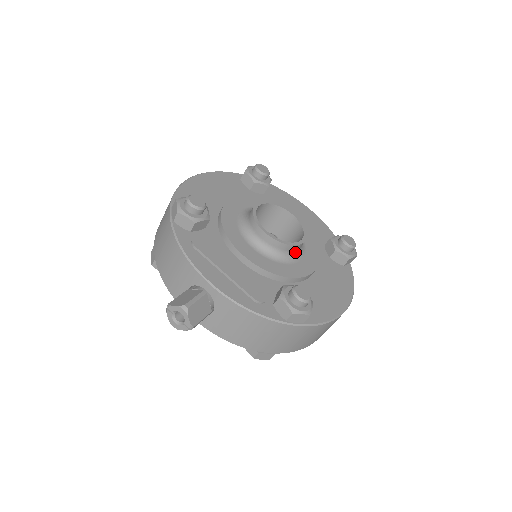
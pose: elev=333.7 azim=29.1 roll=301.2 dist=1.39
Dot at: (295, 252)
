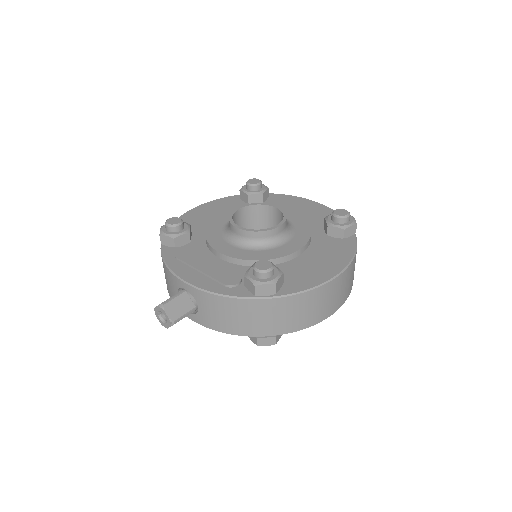
Dot at: (276, 237)
